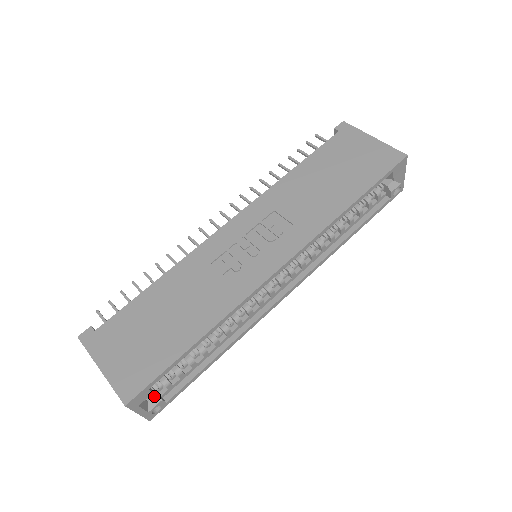
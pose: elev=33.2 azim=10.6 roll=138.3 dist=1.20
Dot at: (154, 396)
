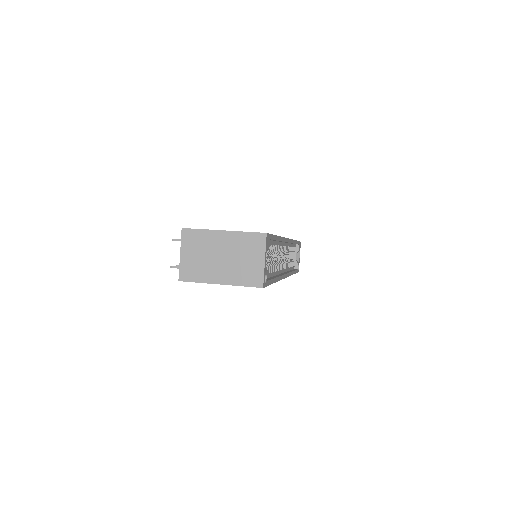
Dot at: occluded
